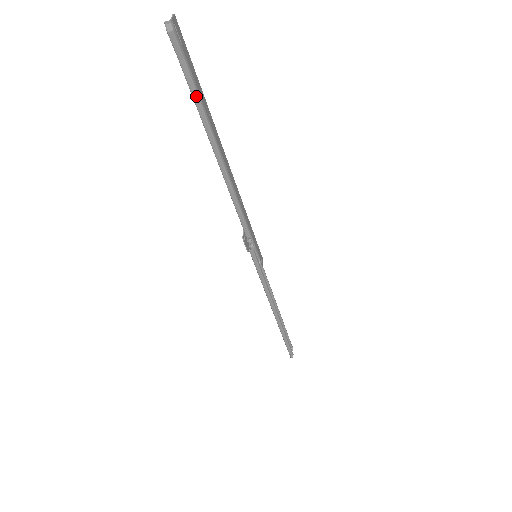
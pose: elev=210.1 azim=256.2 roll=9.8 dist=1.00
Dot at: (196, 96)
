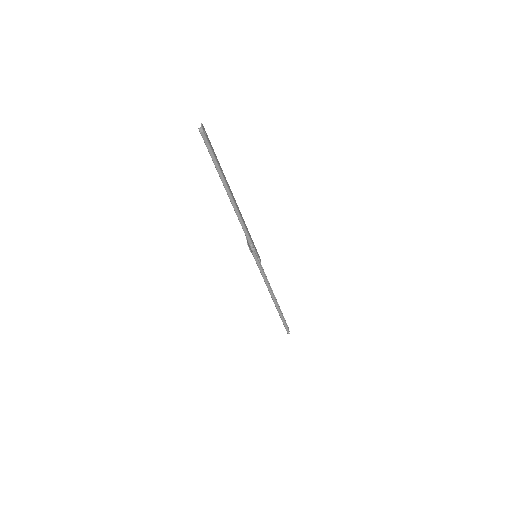
Dot at: (216, 162)
